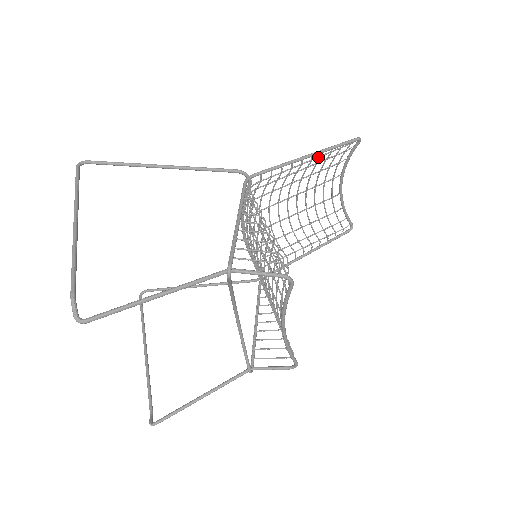
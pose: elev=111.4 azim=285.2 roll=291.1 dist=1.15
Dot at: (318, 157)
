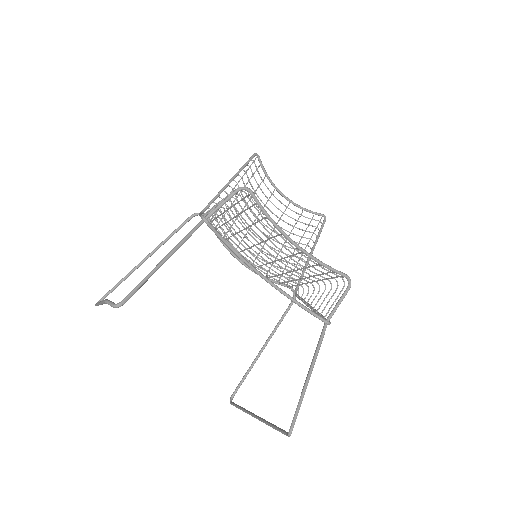
Dot at: occluded
